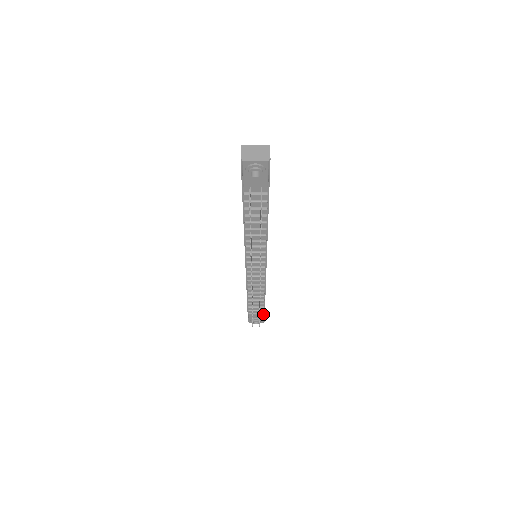
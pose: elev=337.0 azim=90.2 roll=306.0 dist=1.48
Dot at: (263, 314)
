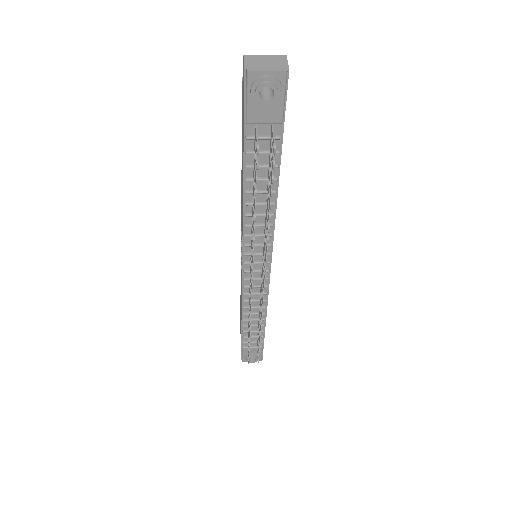
Dot at: (262, 347)
